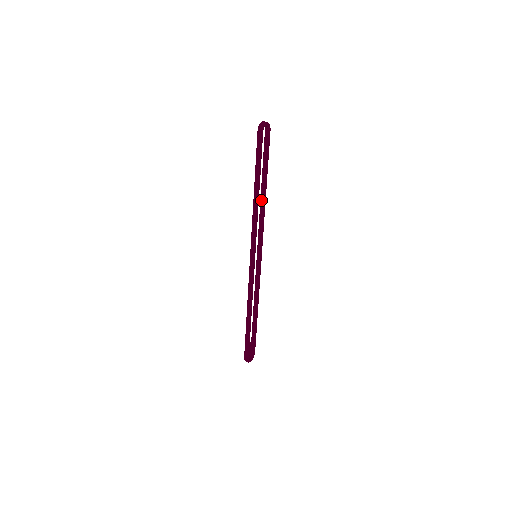
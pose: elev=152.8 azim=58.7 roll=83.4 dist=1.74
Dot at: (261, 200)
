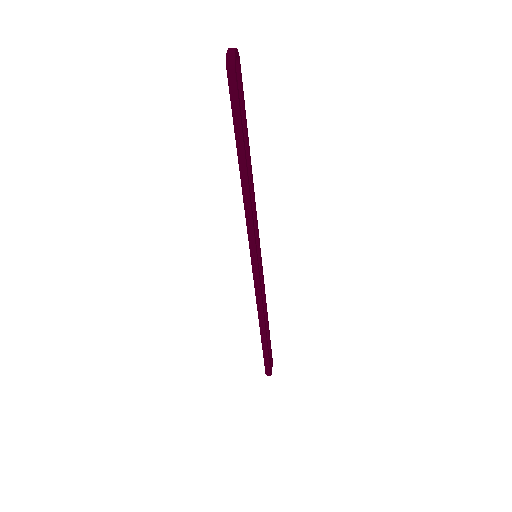
Dot at: occluded
